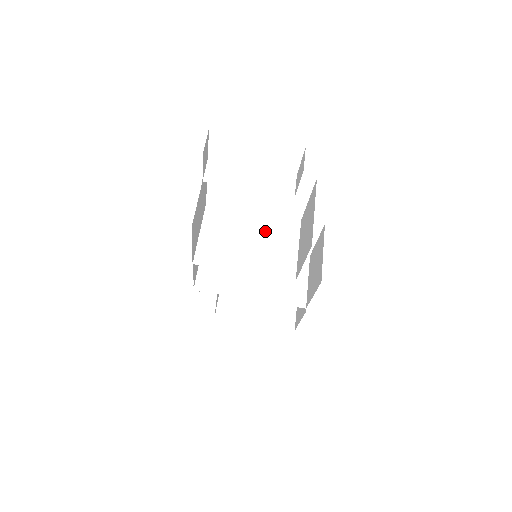
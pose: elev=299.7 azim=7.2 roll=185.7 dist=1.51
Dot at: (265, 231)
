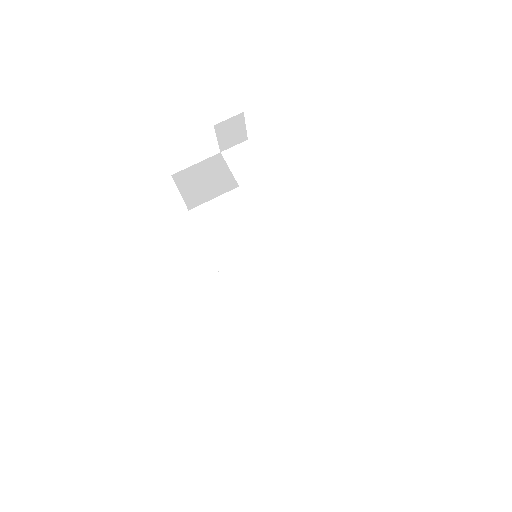
Dot at: (264, 242)
